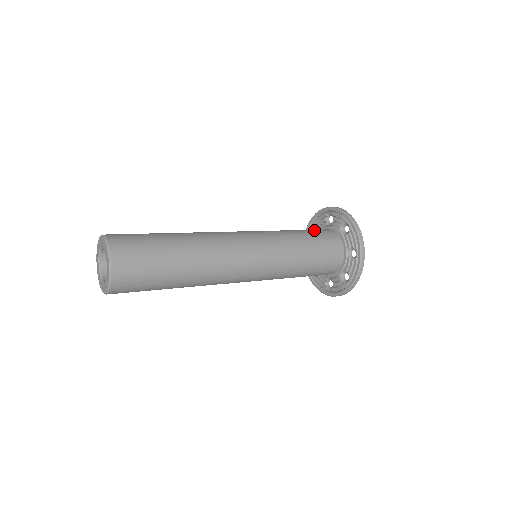
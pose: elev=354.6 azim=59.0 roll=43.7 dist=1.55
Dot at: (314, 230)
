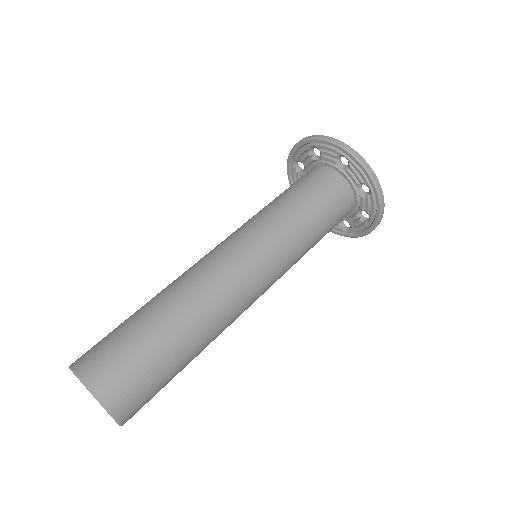
Dot at: (336, 213)
